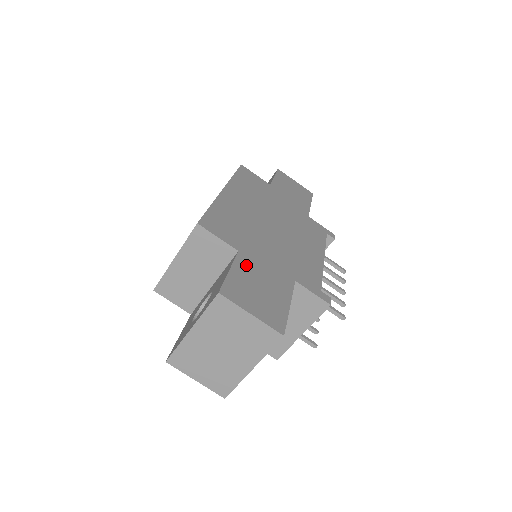
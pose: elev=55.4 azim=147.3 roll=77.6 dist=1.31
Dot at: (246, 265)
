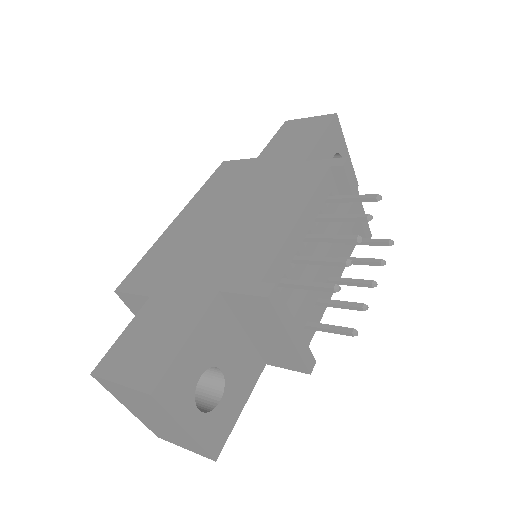
Dot at: (150, 312)
